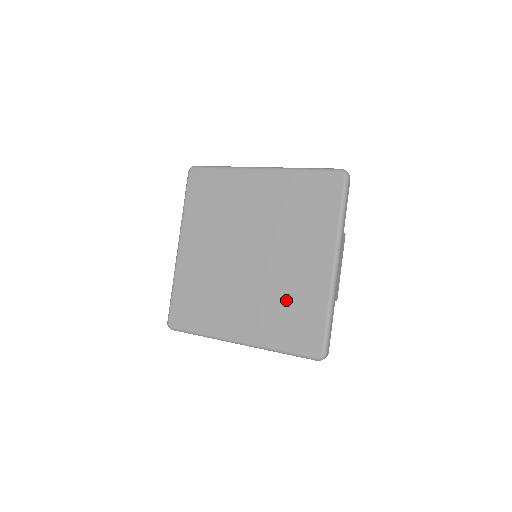
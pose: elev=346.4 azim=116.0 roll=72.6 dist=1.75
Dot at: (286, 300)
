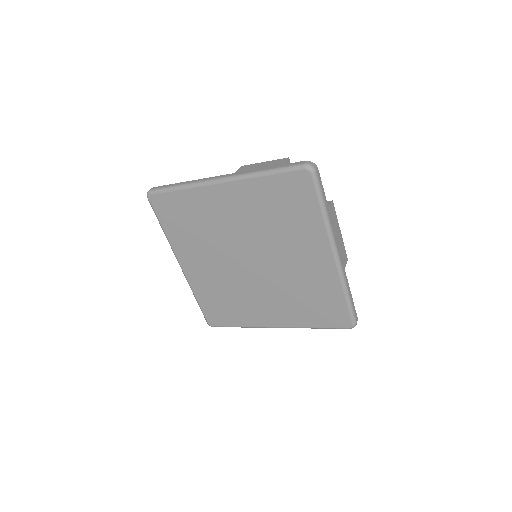
Dot at: (302, 292)
